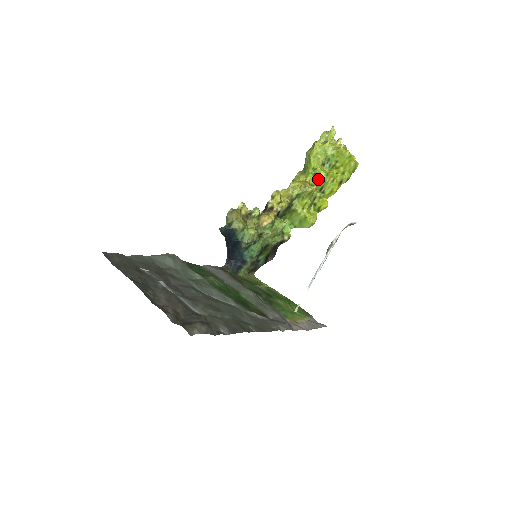
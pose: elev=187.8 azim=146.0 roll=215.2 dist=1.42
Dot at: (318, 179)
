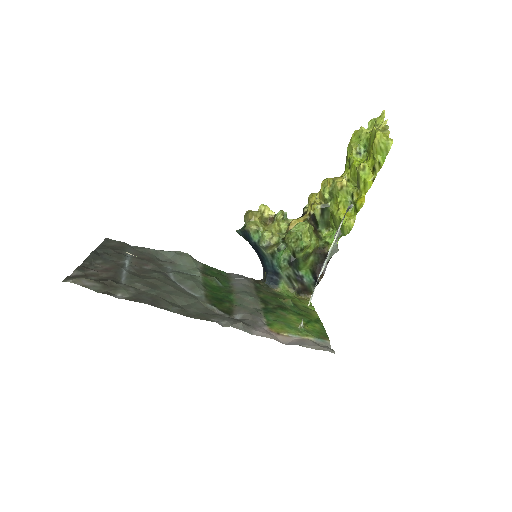
Dot at: (353, 171)
